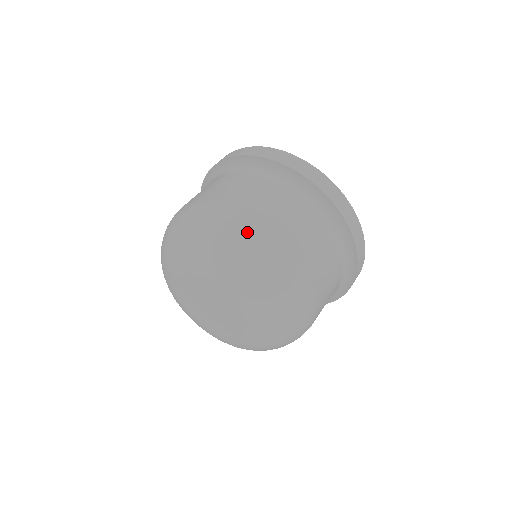
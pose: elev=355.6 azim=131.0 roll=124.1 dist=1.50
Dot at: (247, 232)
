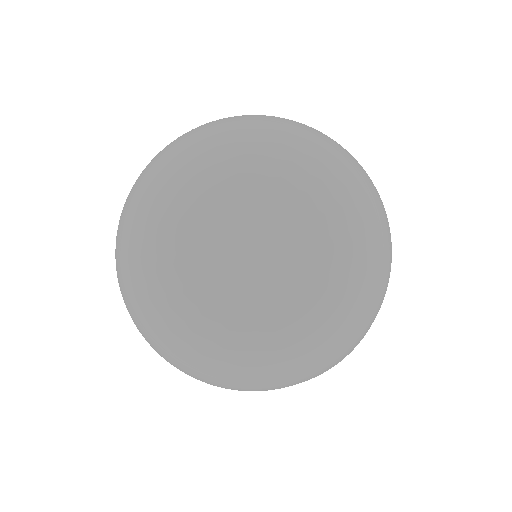
Dot at: occluded
